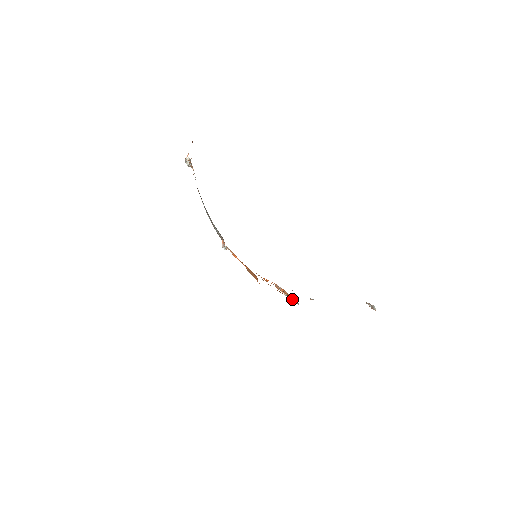
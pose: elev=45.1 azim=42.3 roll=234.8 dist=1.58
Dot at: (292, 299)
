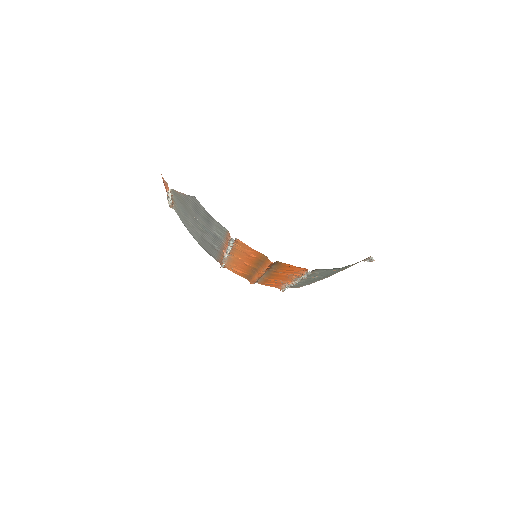
Dot at: (302, 274)
